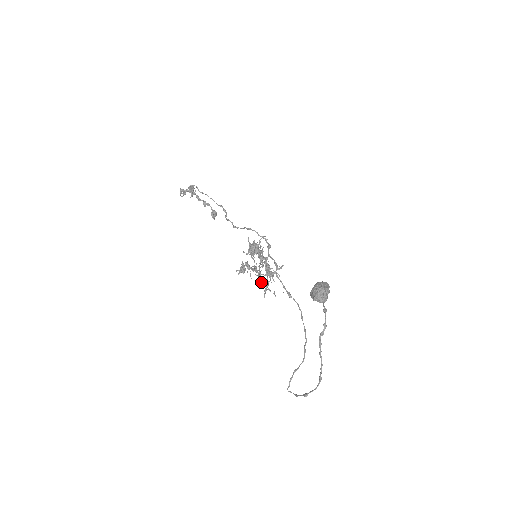
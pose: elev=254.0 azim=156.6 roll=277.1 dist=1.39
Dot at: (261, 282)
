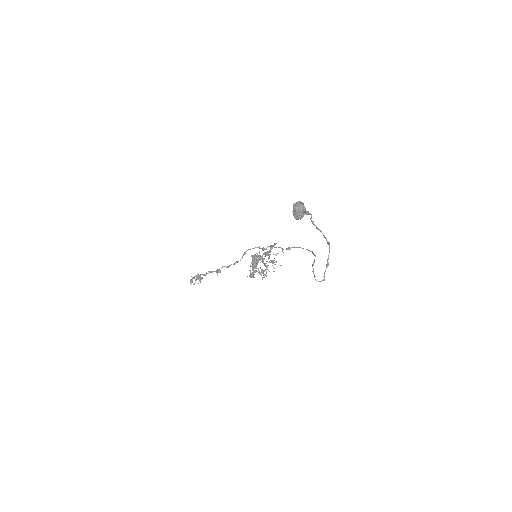
Dot at: occluded
